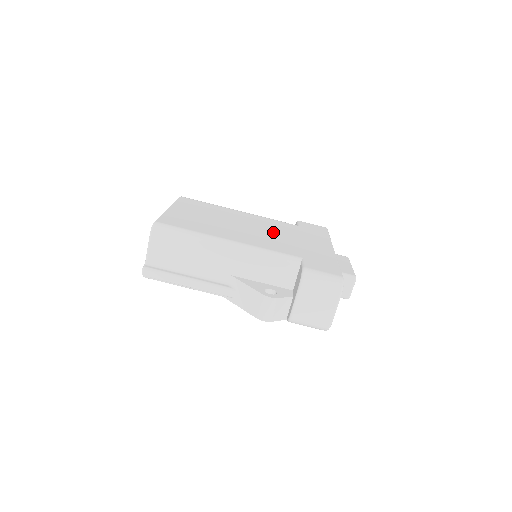
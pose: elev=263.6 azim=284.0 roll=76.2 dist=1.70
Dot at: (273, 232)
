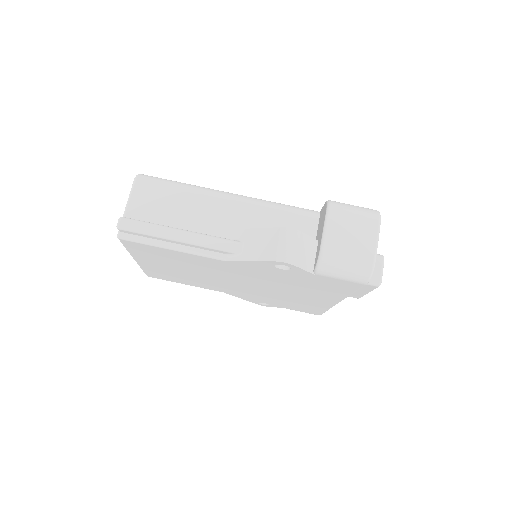
Dot at: occluded
